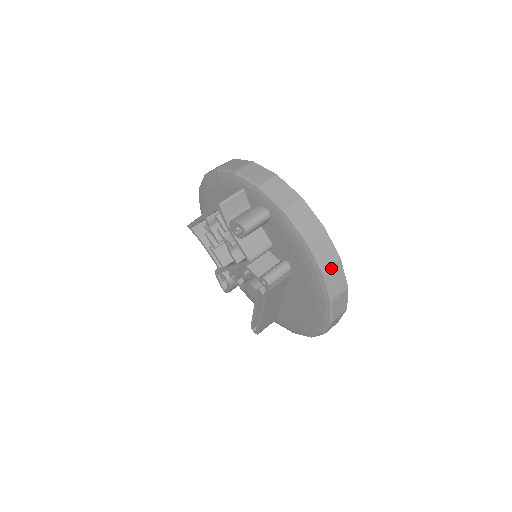
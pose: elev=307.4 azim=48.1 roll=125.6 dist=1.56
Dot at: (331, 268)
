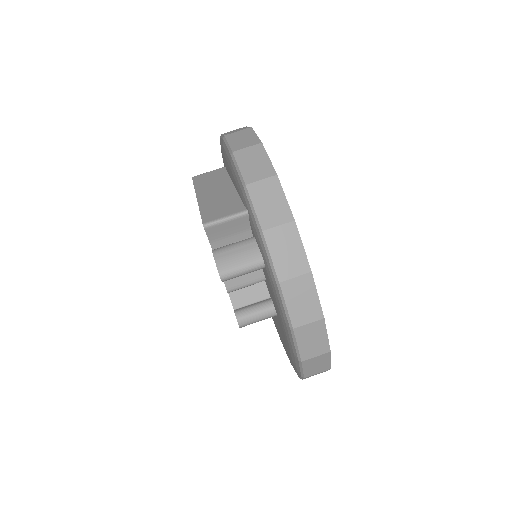
Dot at: (312, 358)
